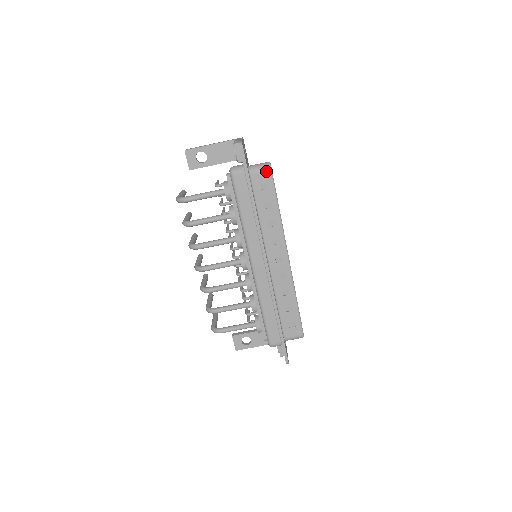
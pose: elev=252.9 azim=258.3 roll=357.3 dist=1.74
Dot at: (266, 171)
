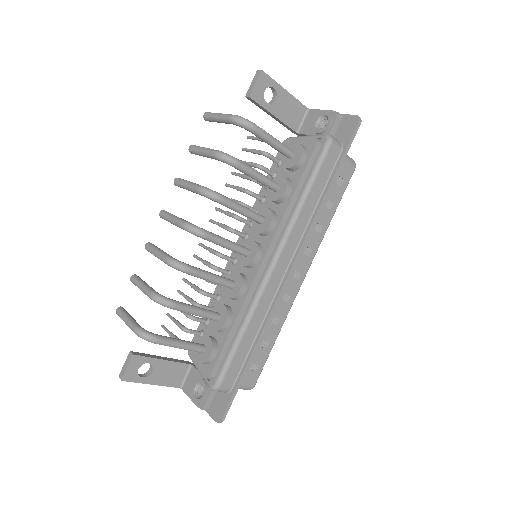
Dot at: (351, 167)
